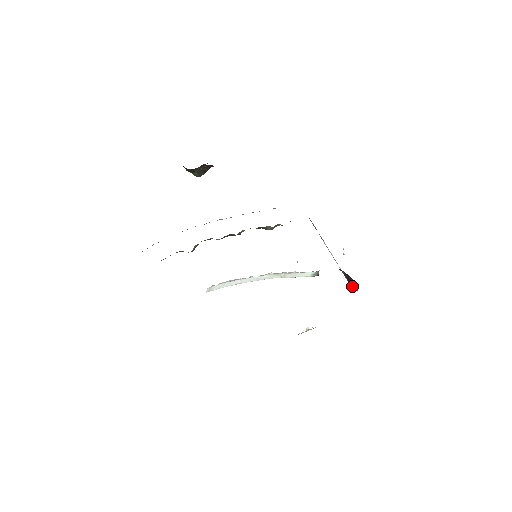
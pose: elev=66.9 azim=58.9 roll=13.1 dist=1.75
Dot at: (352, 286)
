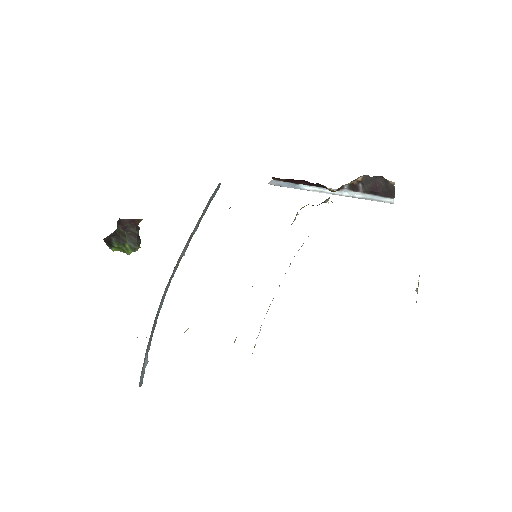
Dot at: (388, 192)
